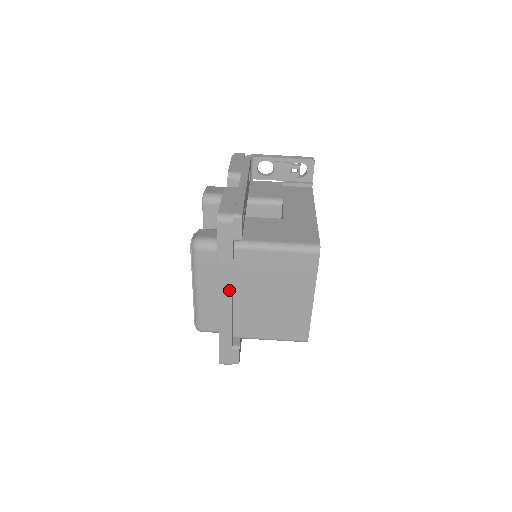
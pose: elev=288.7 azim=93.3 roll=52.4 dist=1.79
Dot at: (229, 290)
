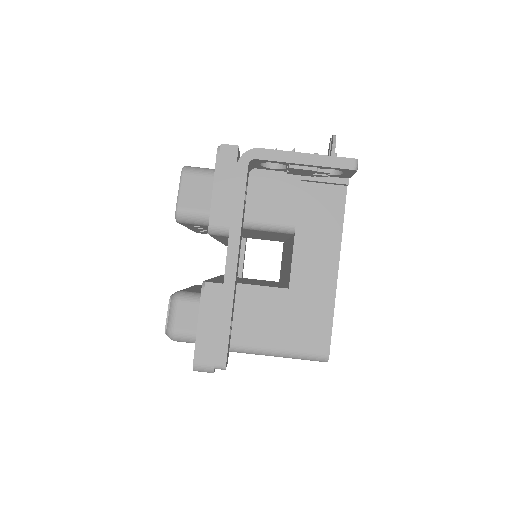
Dot at: occluded
